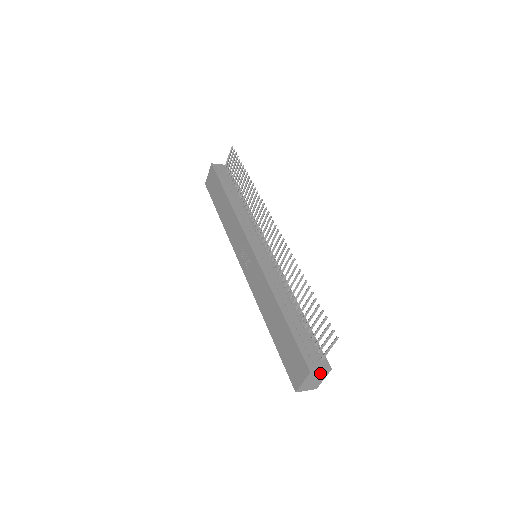
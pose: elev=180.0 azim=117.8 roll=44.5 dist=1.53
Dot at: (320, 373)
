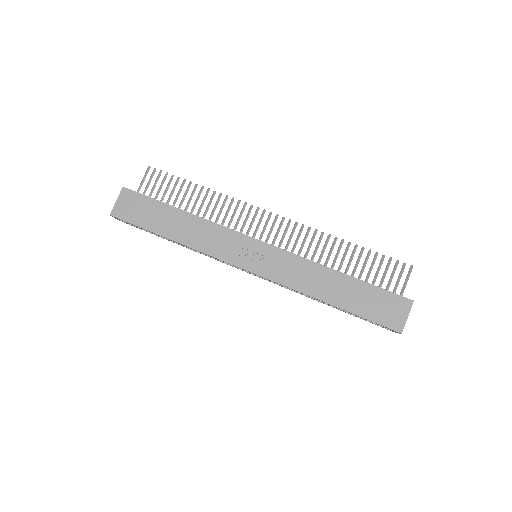
Dot at: occluded
